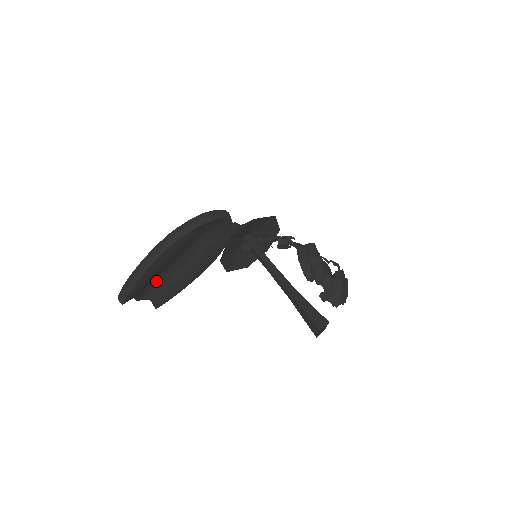
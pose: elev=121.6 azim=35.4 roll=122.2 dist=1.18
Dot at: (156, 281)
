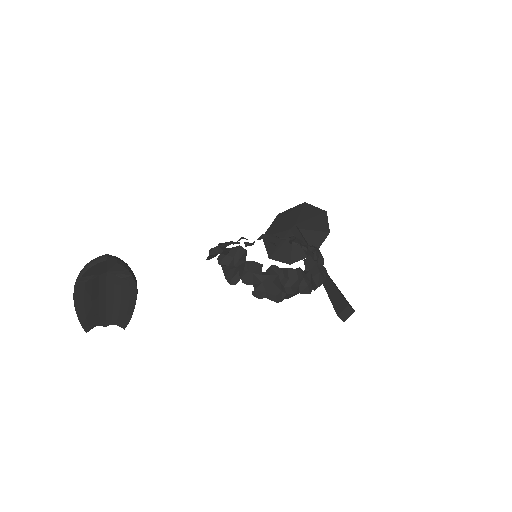
Dot at: (105, 312)
